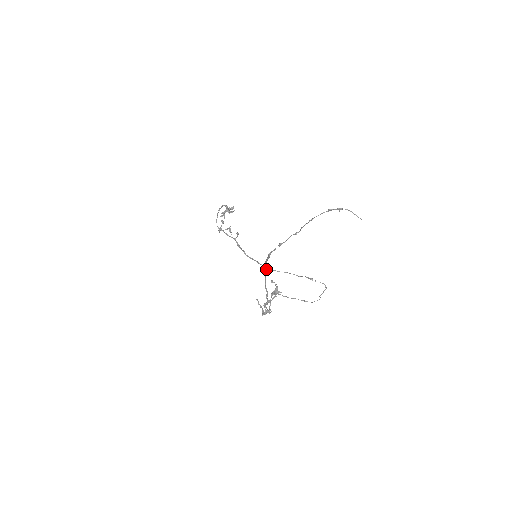
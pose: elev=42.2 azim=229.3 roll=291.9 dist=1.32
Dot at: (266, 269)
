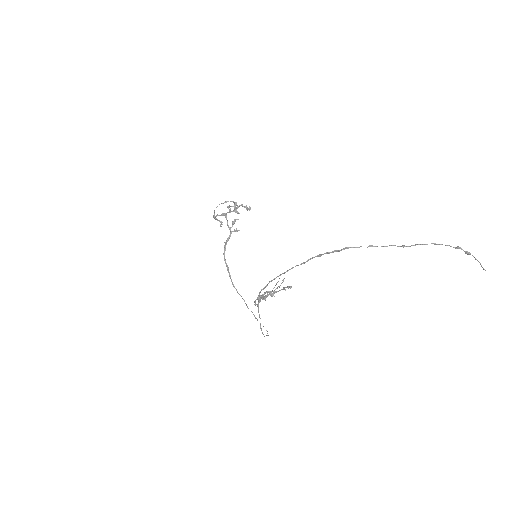
Dot at: occluded
